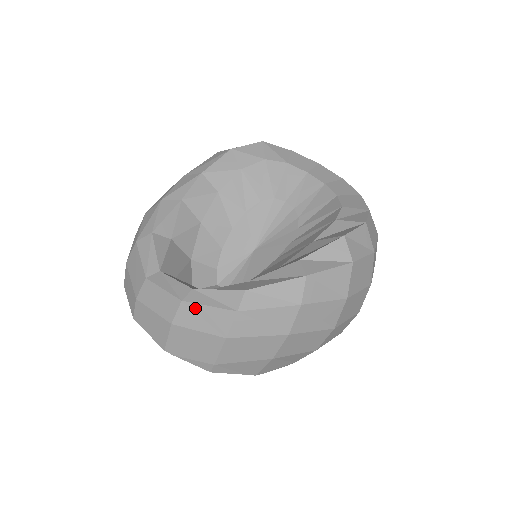
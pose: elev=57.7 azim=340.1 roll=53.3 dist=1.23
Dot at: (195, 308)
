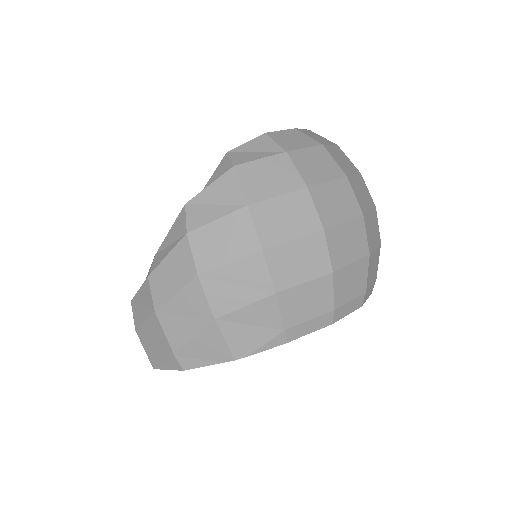
Dot at: (136, 300)
